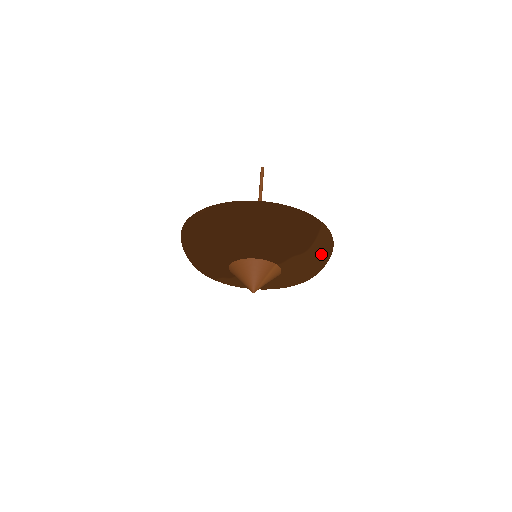
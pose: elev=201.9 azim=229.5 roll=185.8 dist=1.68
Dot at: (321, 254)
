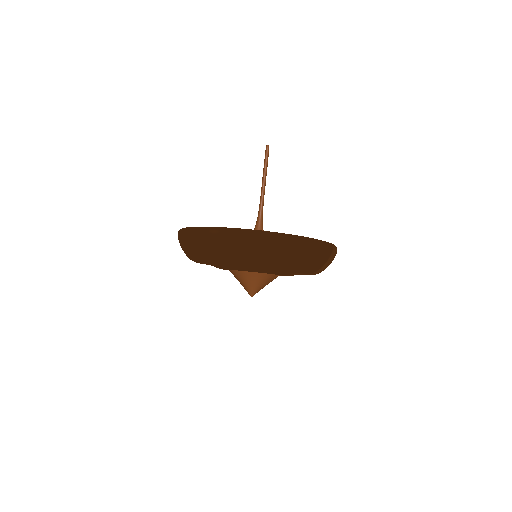
Dot at: (324, 269)
